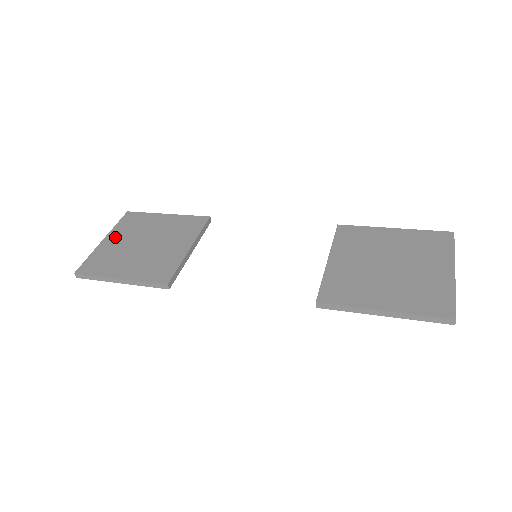
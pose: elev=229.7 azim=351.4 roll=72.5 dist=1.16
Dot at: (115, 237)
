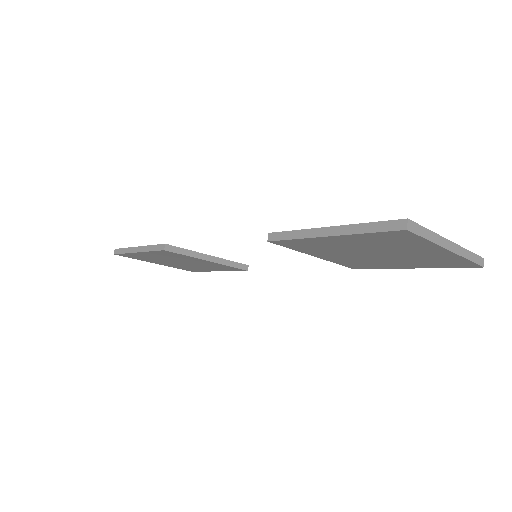
Dot at: occluded
